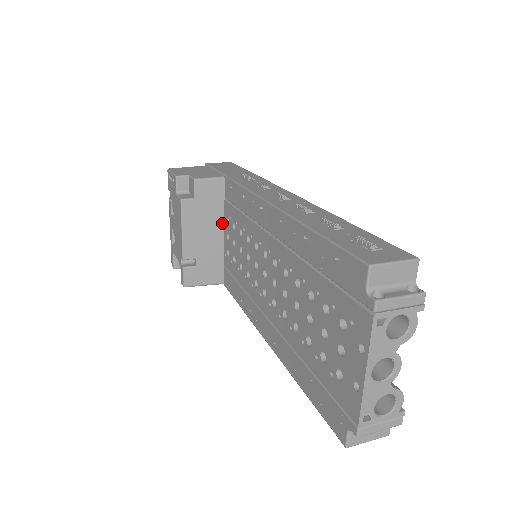
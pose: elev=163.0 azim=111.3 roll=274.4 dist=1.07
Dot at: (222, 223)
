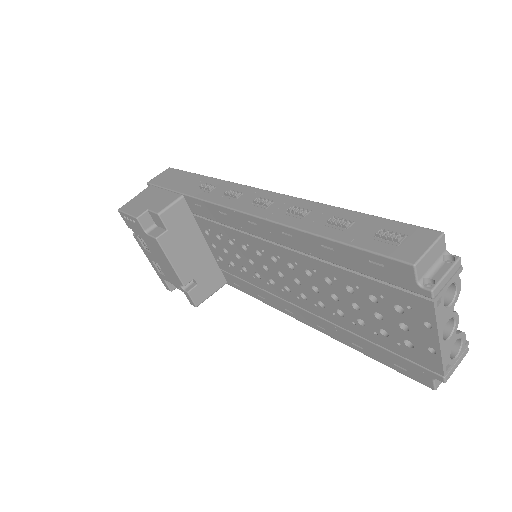
Dot at: (201, 236)
